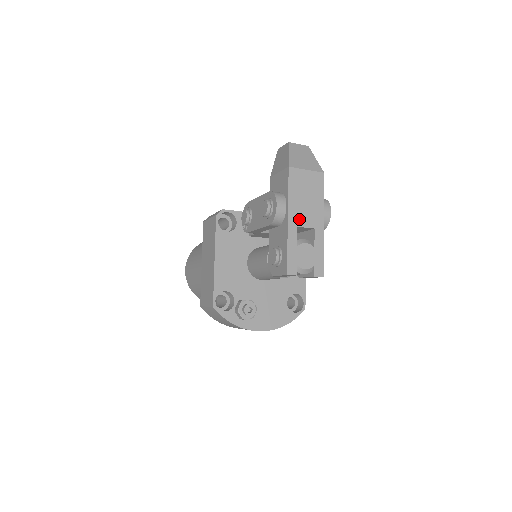
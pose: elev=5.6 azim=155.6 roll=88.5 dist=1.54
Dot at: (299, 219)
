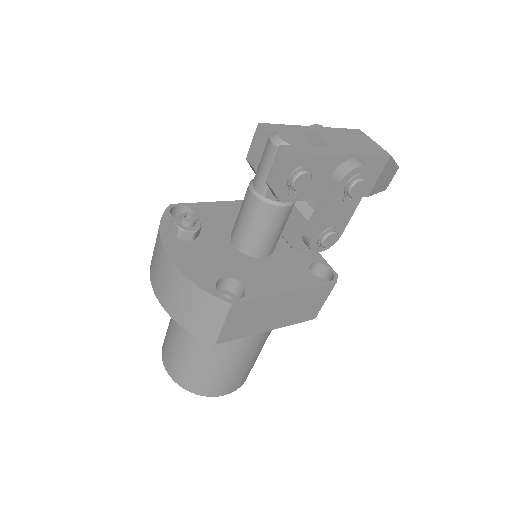
Dot at: (324, 135)
